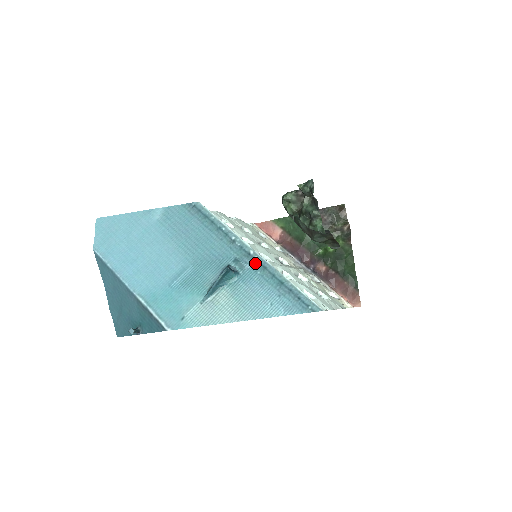
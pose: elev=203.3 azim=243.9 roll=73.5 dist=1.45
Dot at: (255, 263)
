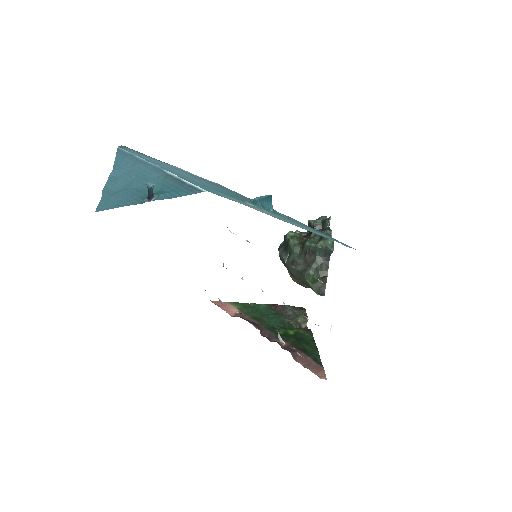
Dot at: (288, 217)
